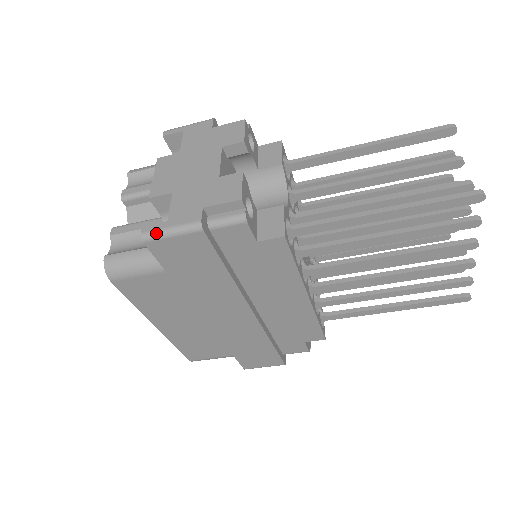
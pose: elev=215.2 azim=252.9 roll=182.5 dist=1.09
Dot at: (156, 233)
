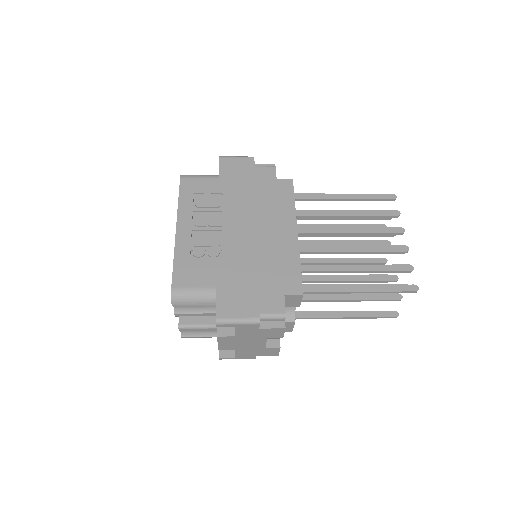
Dot at: occluded
